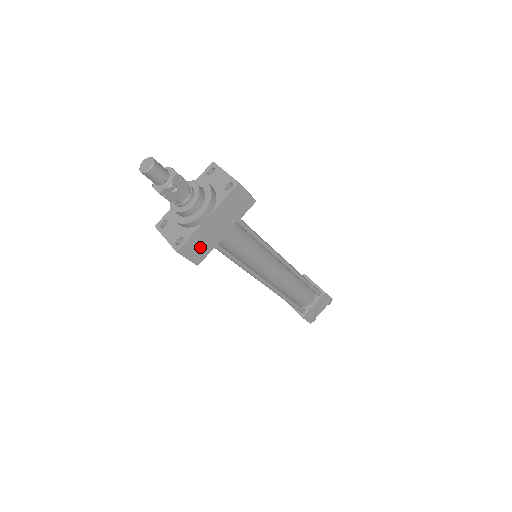
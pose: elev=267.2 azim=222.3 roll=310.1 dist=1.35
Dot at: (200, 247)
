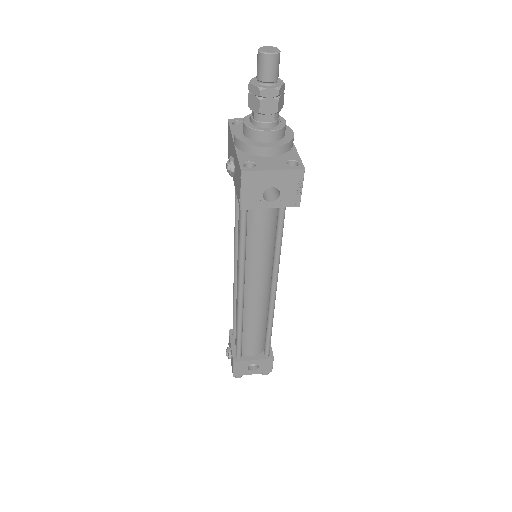
Dot at: occluded
